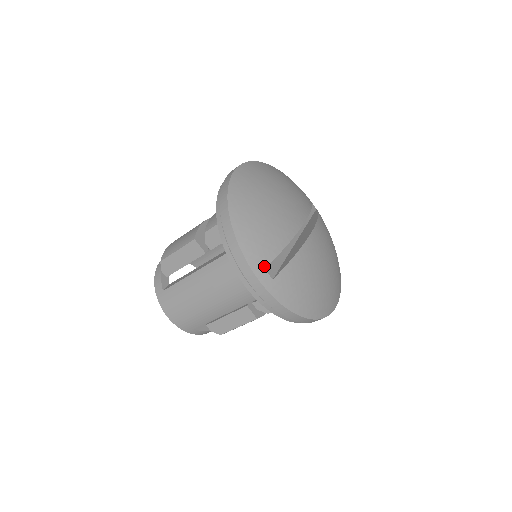
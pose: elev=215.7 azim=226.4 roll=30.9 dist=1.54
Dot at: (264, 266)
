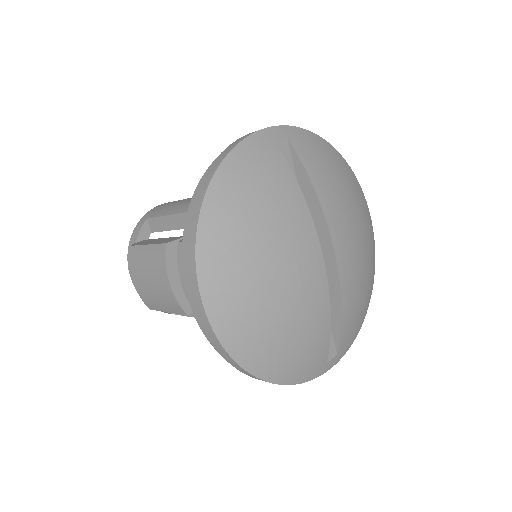
Dot at: (325, 362)
